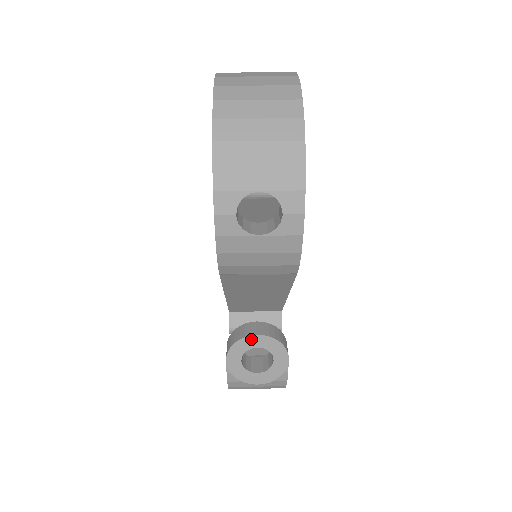
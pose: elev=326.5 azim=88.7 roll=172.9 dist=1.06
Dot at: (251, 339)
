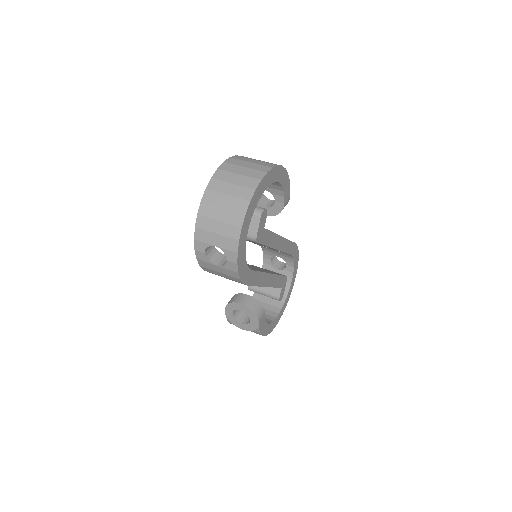
Dot at: (238, 305)
